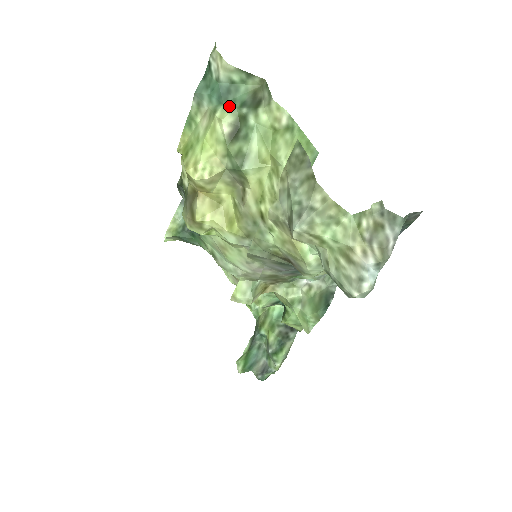
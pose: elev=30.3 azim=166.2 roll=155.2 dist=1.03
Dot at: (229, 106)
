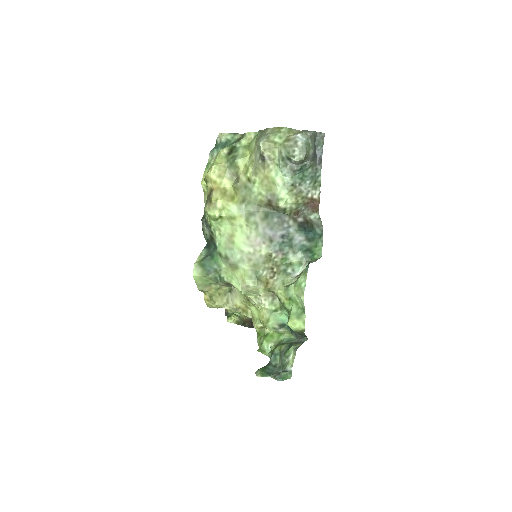
Dot at: (227, 147)
